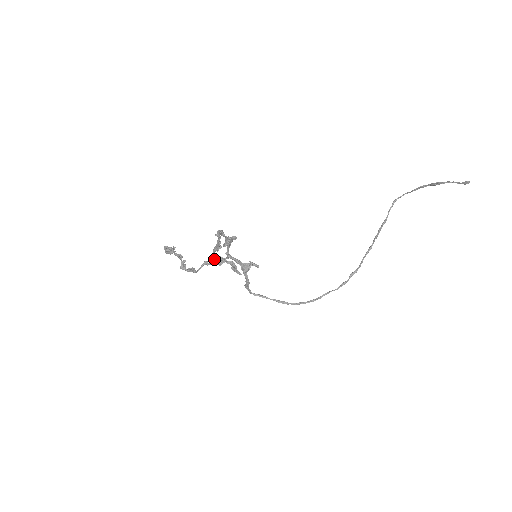
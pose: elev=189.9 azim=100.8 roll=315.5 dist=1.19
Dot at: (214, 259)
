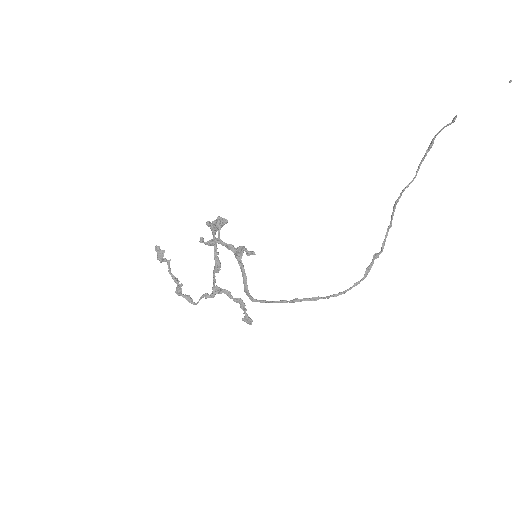
Dot at: (202, 239)
